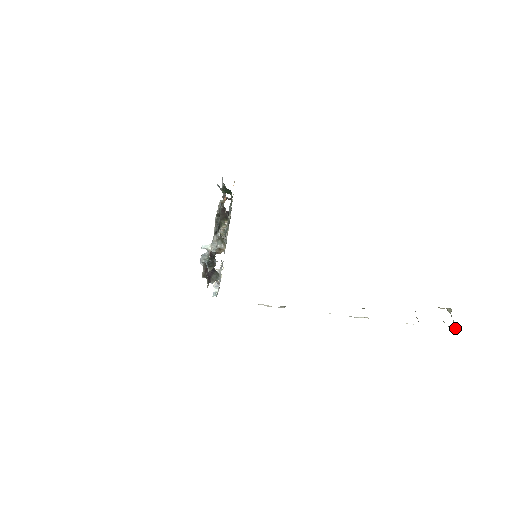
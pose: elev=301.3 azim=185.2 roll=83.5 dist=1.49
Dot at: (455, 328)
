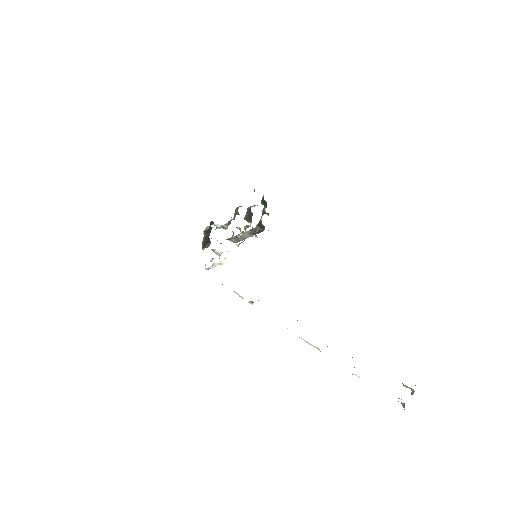
Dot at: (404, 405)
